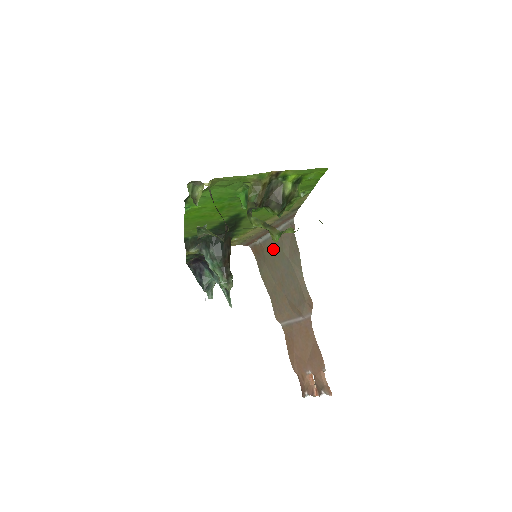
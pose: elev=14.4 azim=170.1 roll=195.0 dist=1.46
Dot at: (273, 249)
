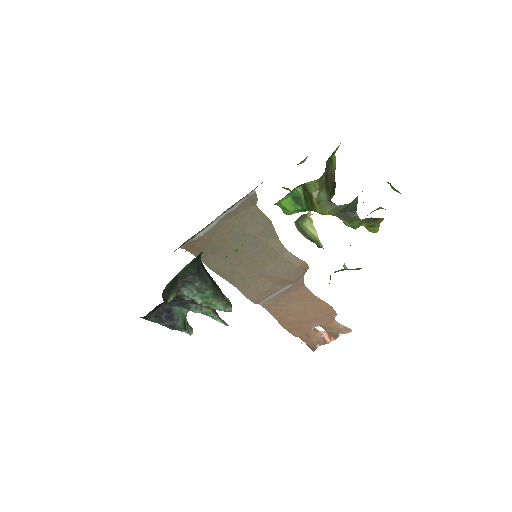
Dot at: (226, 235)
